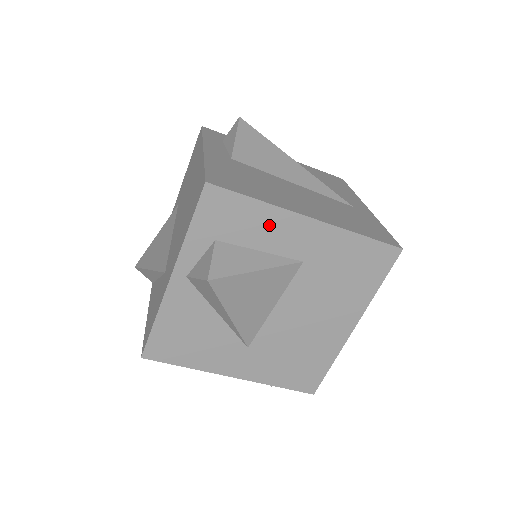
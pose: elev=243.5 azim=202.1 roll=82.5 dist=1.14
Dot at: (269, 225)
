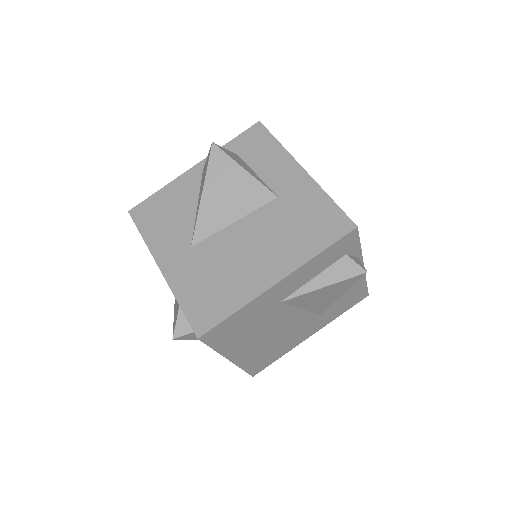
Dot at: (275, 161)
